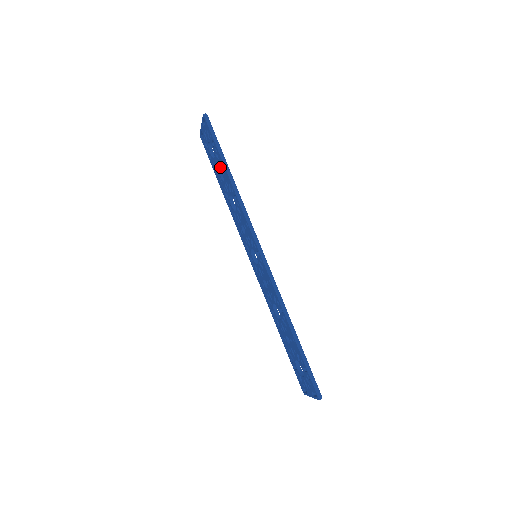
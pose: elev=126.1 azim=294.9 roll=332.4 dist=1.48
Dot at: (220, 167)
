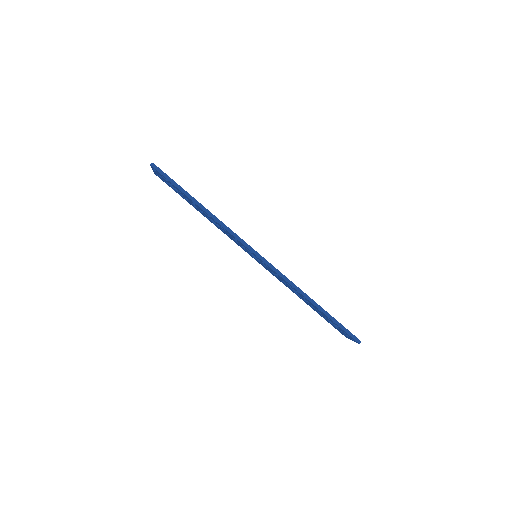
Dot at: occluded
